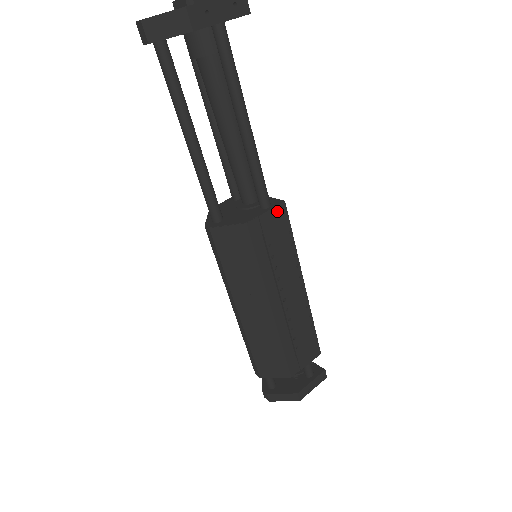
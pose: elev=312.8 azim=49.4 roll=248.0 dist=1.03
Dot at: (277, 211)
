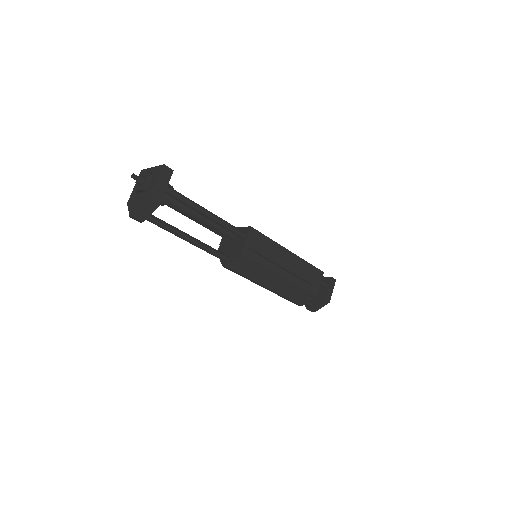
Dot at: (251, 234)
